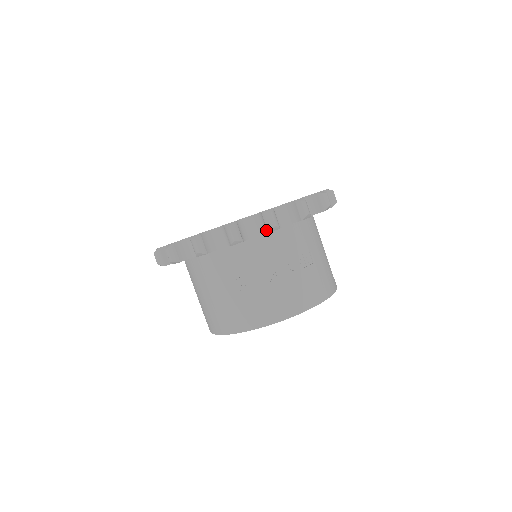
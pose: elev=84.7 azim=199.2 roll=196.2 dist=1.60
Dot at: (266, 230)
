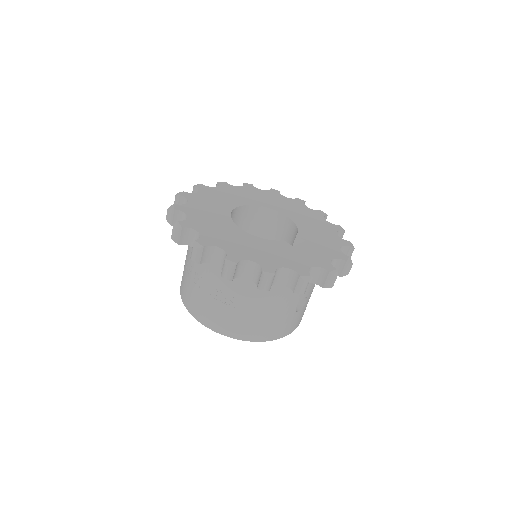
Dot at: occluded
